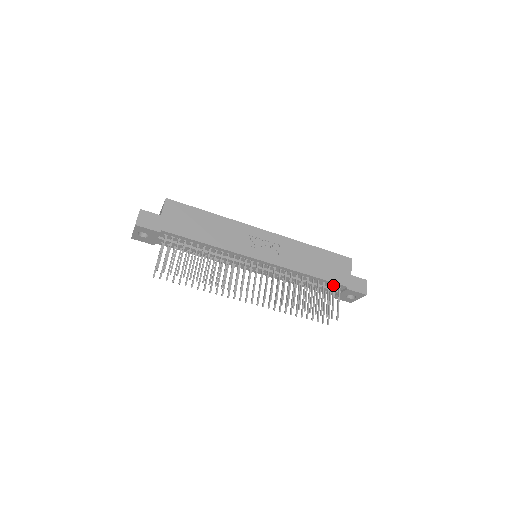
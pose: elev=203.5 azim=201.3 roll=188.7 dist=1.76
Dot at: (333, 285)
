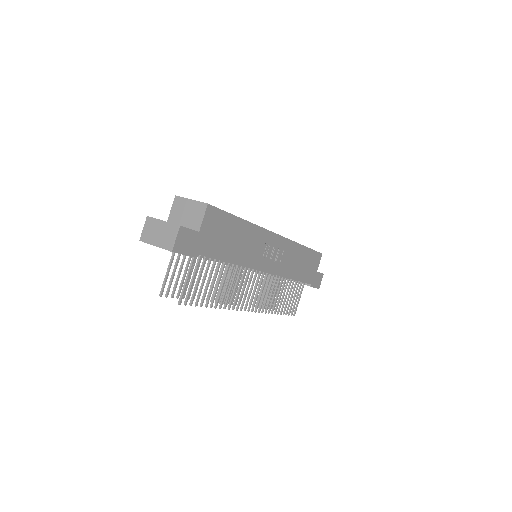
Dot at: occluded
